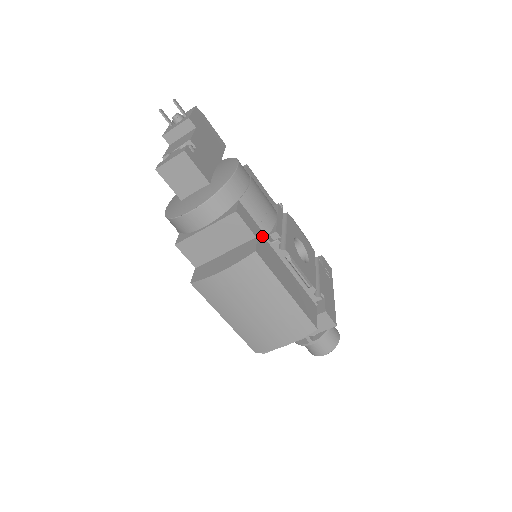
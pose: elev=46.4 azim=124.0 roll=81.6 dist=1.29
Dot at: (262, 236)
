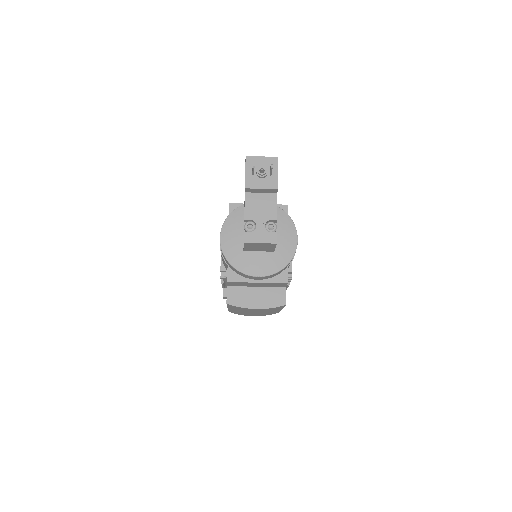
Dot at: occluded
